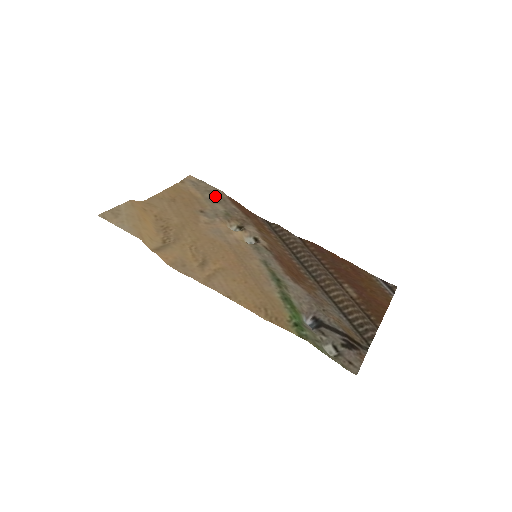
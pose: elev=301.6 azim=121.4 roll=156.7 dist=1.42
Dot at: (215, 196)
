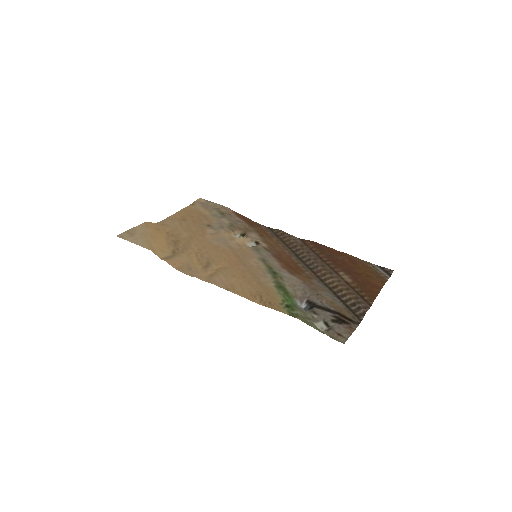
Dot at: (221, 212)
